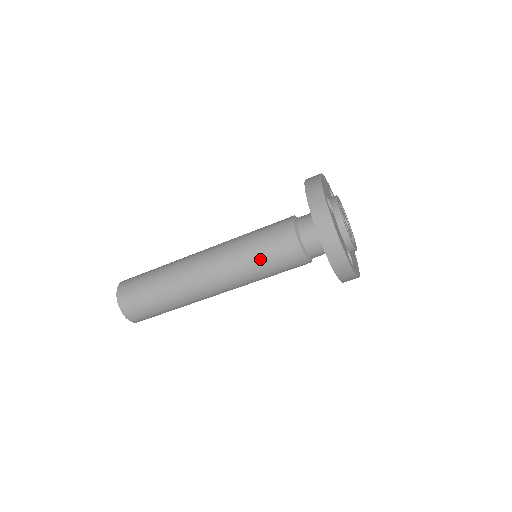
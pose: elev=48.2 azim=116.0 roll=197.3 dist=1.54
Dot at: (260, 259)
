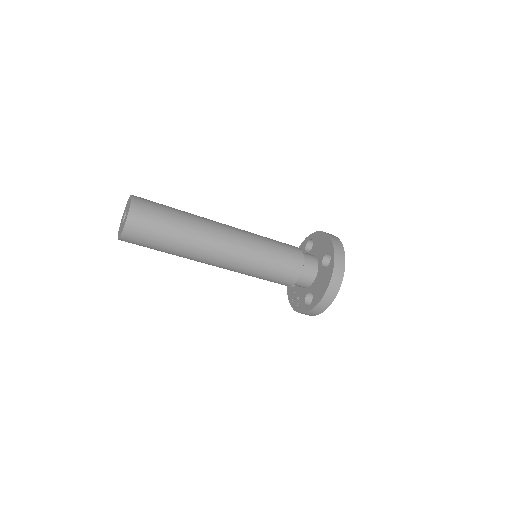
Dot at: (270, 265)
